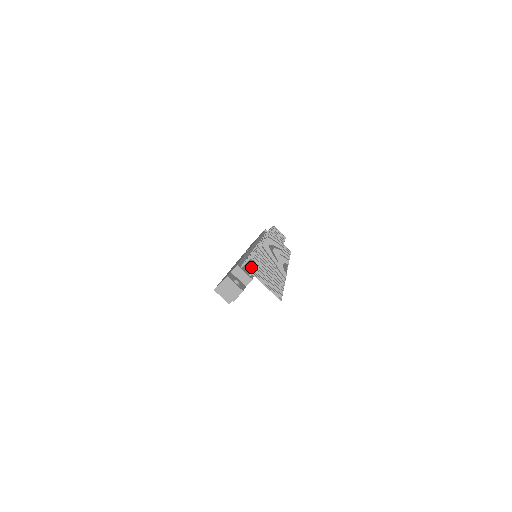
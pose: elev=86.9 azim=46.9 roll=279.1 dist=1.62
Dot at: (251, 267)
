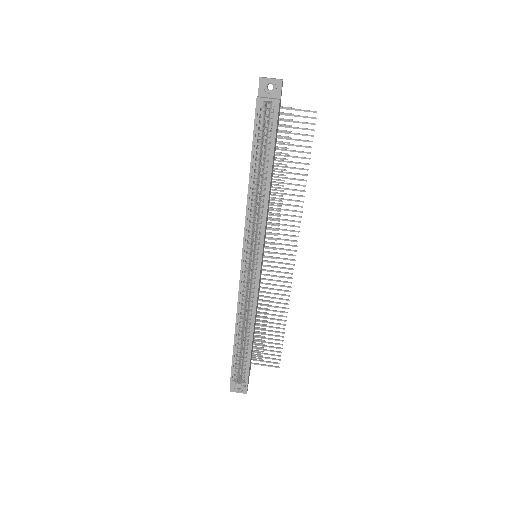
Dot at: occluded
